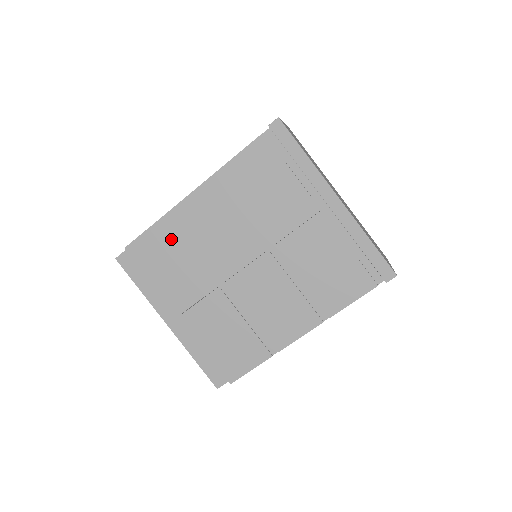
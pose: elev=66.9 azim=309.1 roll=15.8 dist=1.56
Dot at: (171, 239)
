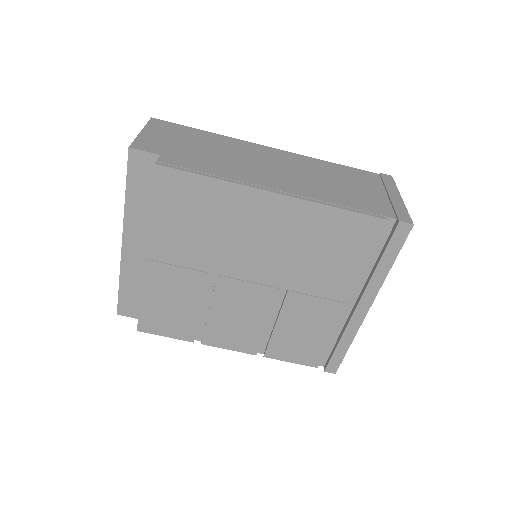
Dot at: (212, 205)
